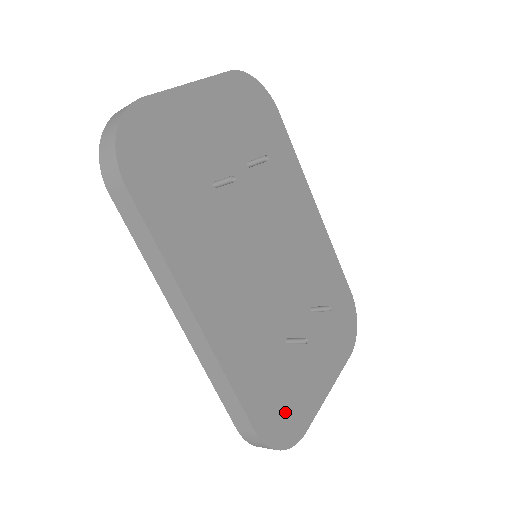
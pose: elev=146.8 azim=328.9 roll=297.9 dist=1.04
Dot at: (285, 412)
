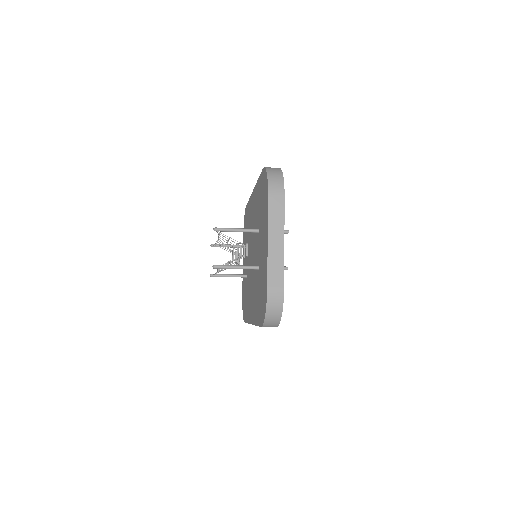
Dot at: occluded
